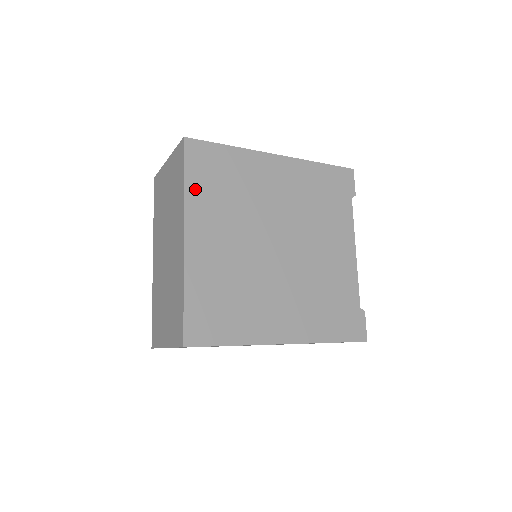
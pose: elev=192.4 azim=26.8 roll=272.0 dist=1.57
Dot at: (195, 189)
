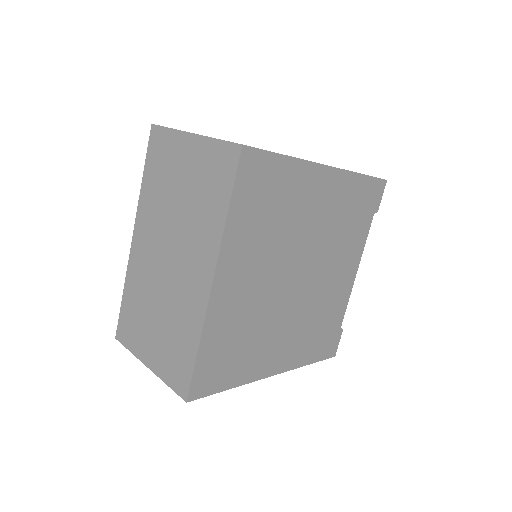
Dot at: (238, 219)
